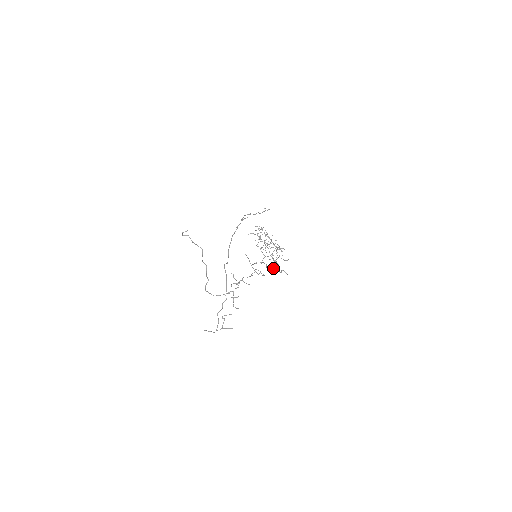
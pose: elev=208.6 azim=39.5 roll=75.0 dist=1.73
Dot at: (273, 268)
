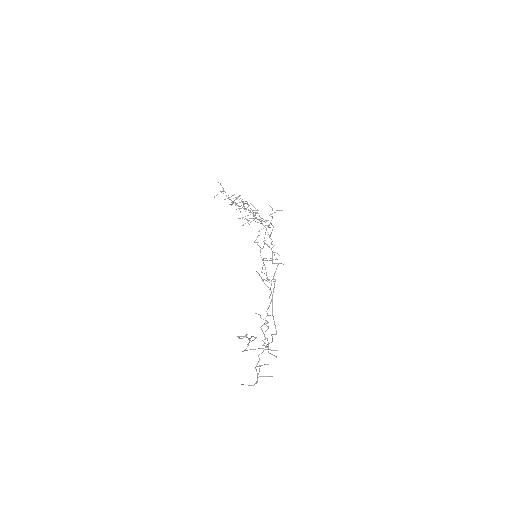
Dot at: occluded
